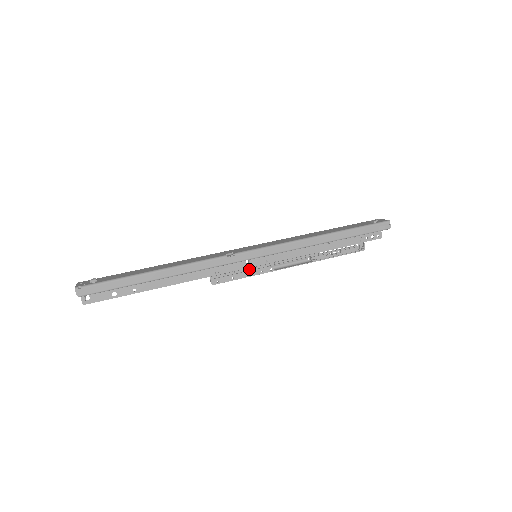
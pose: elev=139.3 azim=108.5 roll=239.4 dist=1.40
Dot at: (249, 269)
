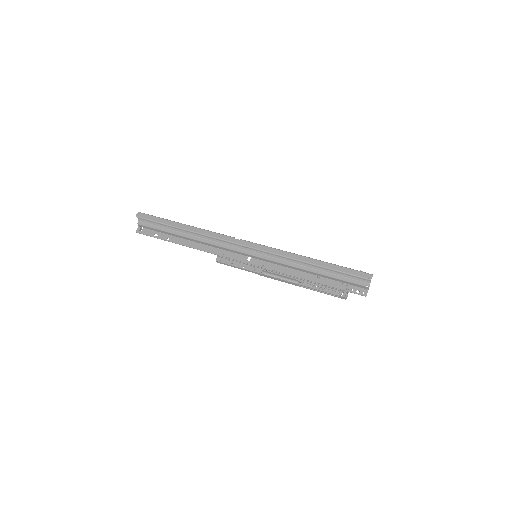
Dot at: (247, 265)
